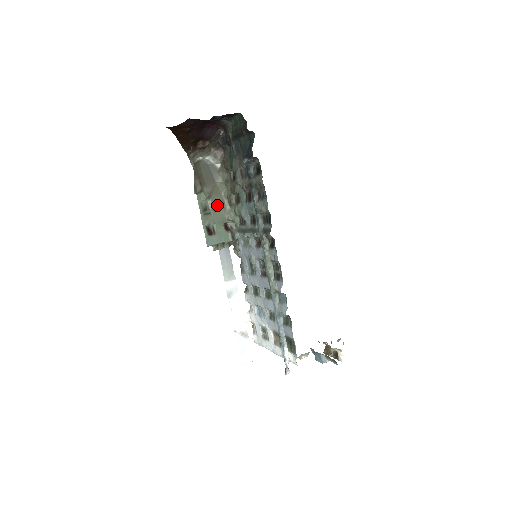
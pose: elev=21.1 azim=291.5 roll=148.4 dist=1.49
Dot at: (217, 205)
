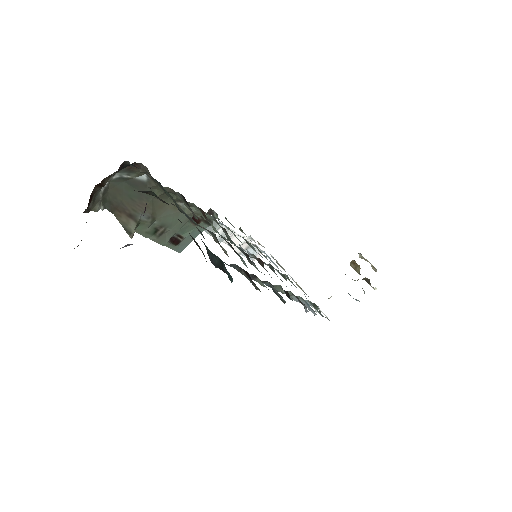
Dot at: (170, 216)
